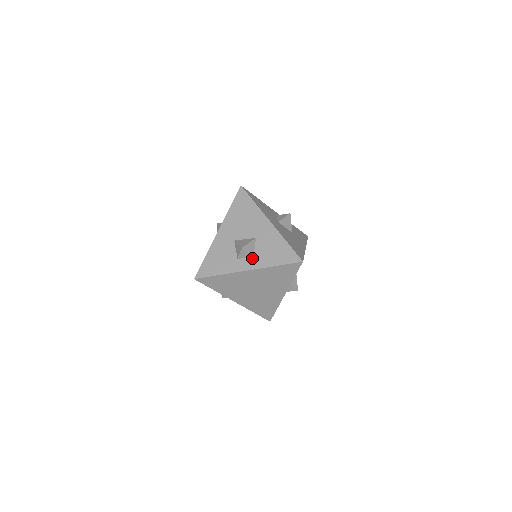
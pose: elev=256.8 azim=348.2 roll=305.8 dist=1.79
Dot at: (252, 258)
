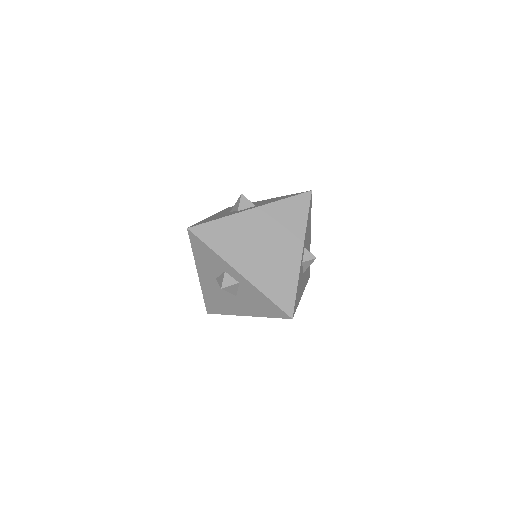
Dot at: (254, 206)
